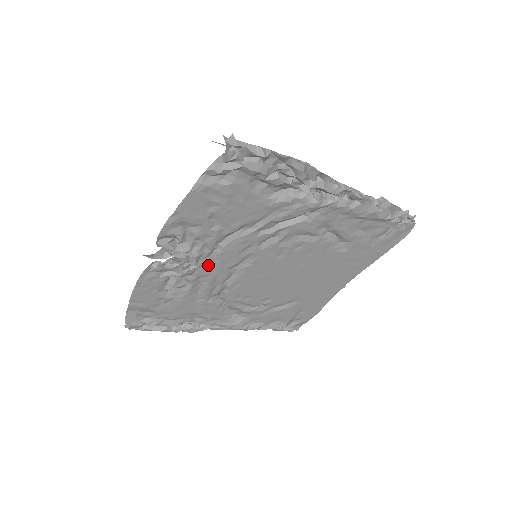
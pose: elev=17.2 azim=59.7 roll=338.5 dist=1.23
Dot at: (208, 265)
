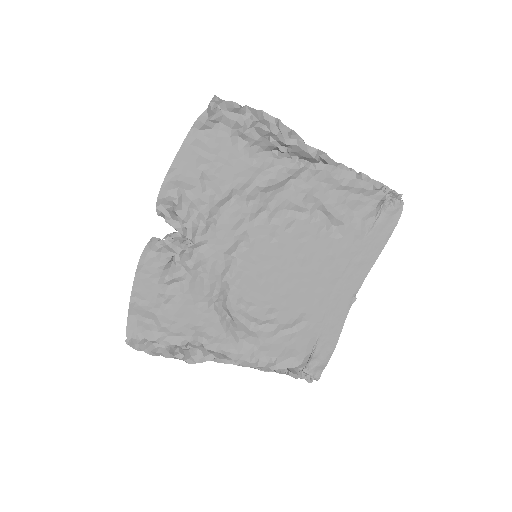
Dot at: (205, 246)
